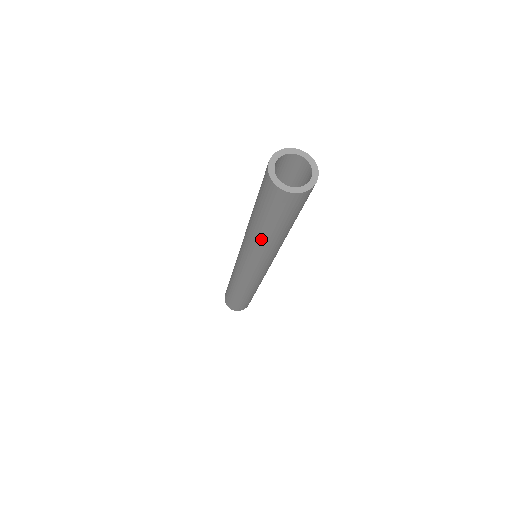
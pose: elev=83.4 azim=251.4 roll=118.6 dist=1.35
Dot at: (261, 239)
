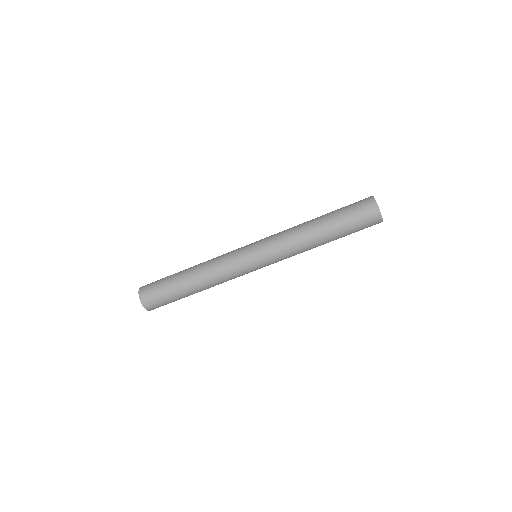
Dot at: (311, 228)
